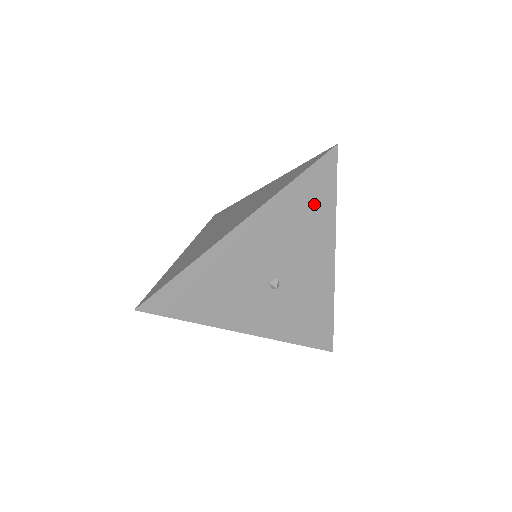
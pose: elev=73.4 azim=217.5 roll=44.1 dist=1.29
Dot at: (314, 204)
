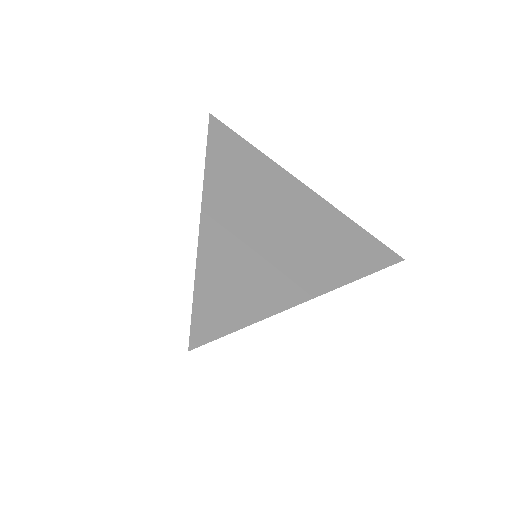
Dot at: occluded
